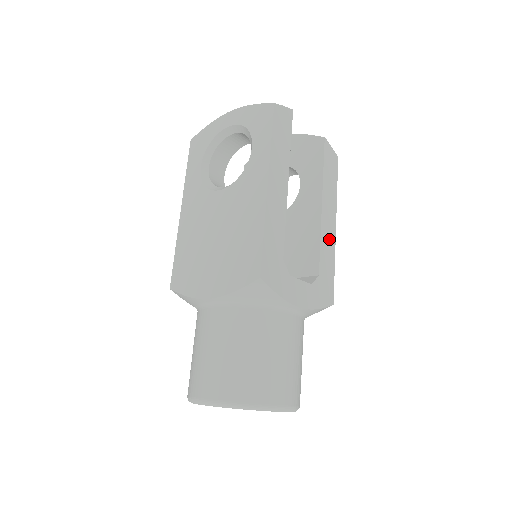
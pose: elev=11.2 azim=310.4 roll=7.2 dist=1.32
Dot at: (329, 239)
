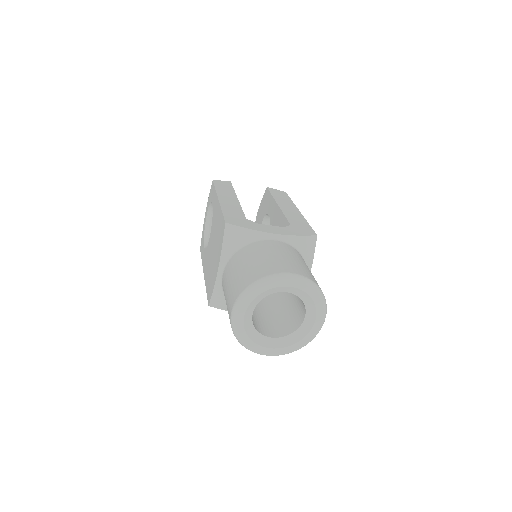
Dot at: (294, 215)
